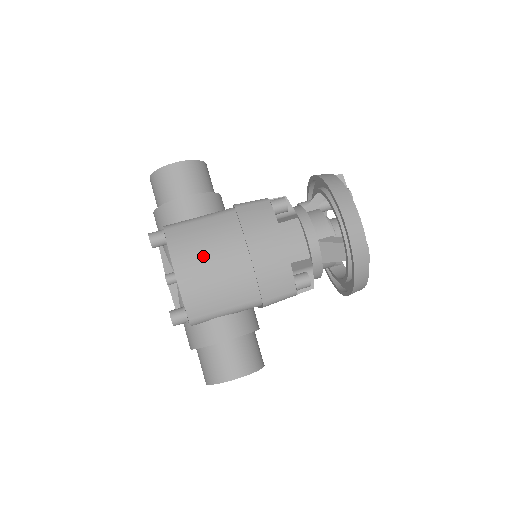
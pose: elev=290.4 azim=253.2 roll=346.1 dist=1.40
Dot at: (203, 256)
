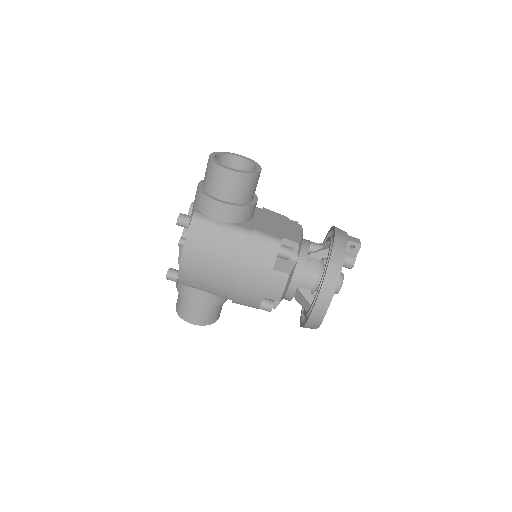
Dot at: (206, 258)
